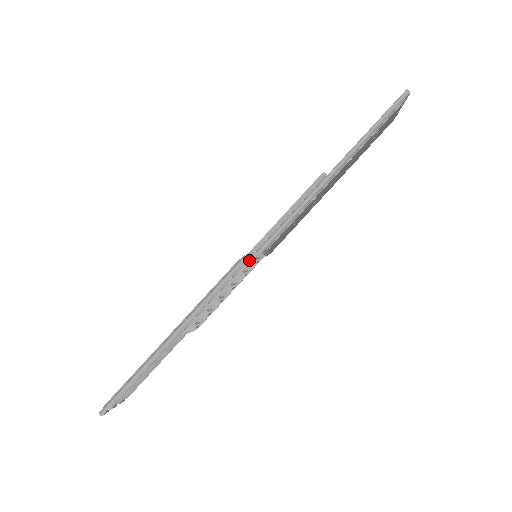
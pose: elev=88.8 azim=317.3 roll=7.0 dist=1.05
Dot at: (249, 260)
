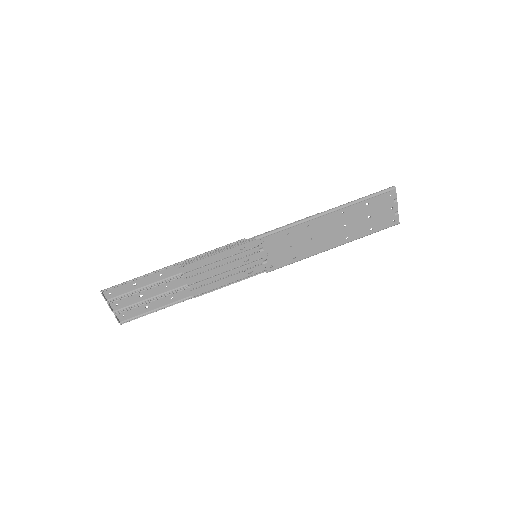
Dot at: (246, 241)
